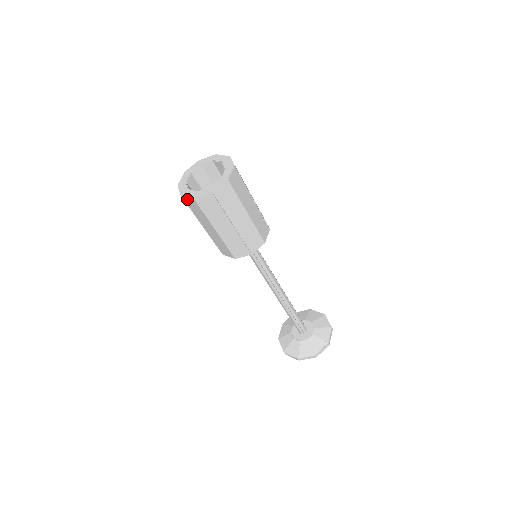
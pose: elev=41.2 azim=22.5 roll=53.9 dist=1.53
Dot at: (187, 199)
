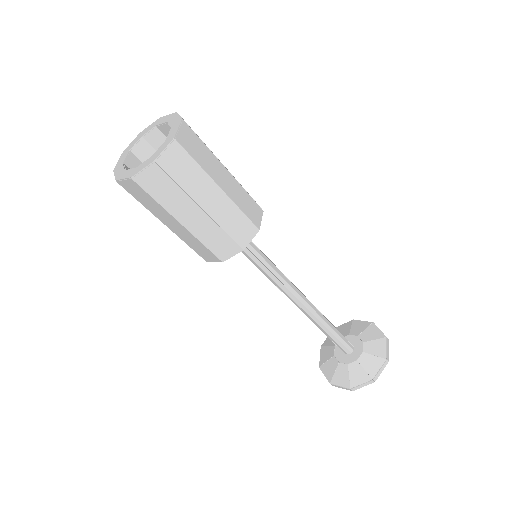
Dot at: (143, 176)
